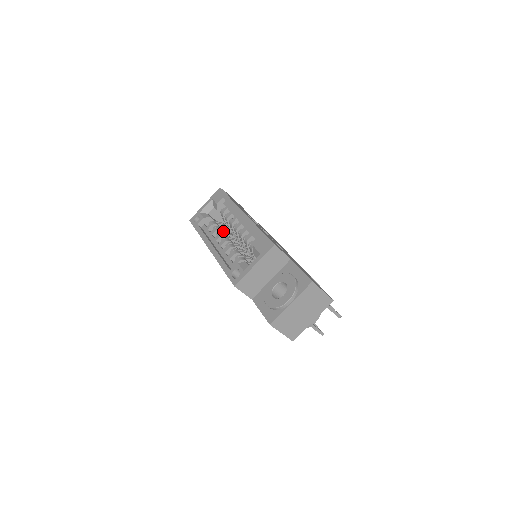
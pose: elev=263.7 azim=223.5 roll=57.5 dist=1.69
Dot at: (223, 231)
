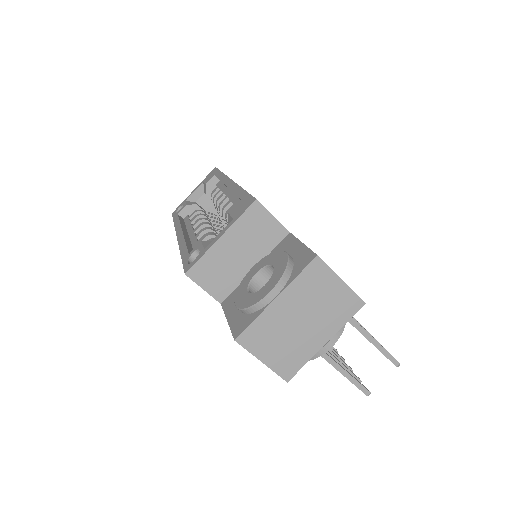
Dot at: (208, 218)
